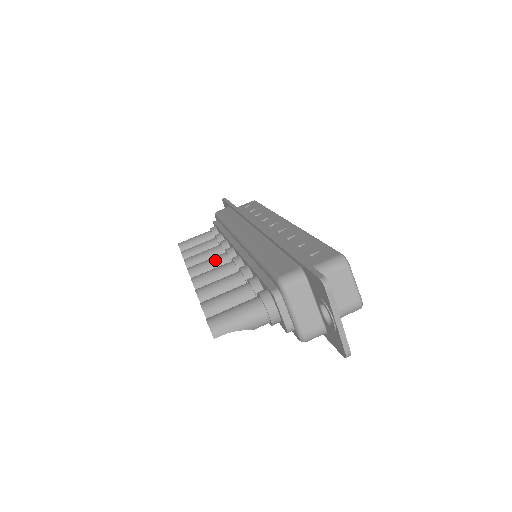
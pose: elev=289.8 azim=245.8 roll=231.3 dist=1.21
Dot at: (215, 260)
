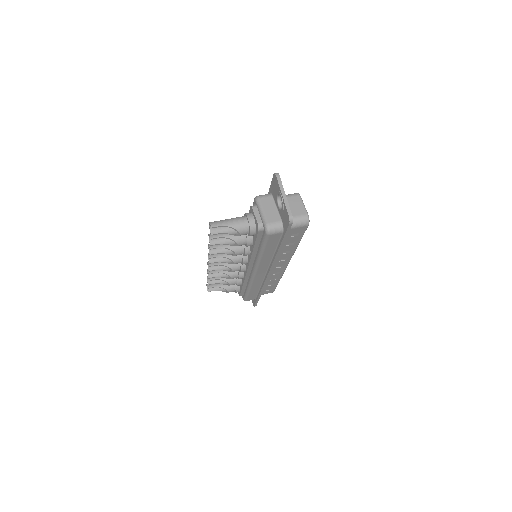
Dot at: occluded
